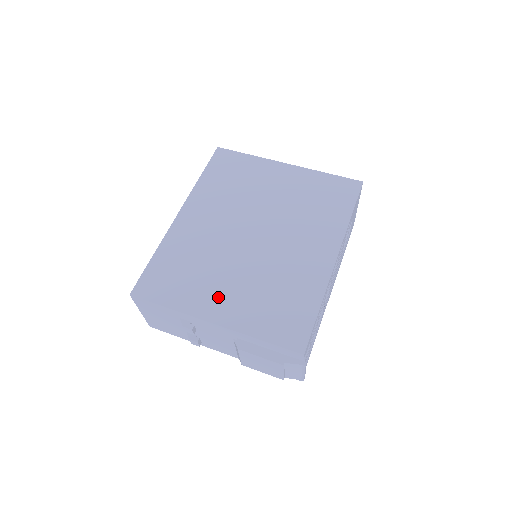
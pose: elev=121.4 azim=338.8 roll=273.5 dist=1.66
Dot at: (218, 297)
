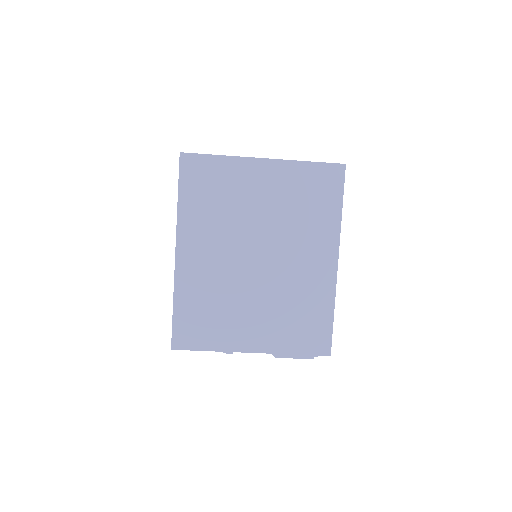
Dot at: (248, 329)
